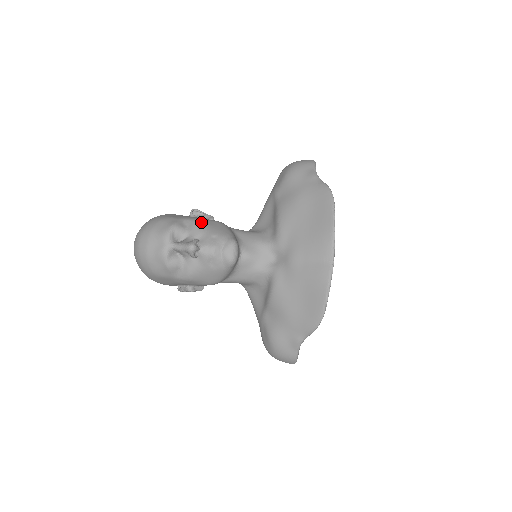
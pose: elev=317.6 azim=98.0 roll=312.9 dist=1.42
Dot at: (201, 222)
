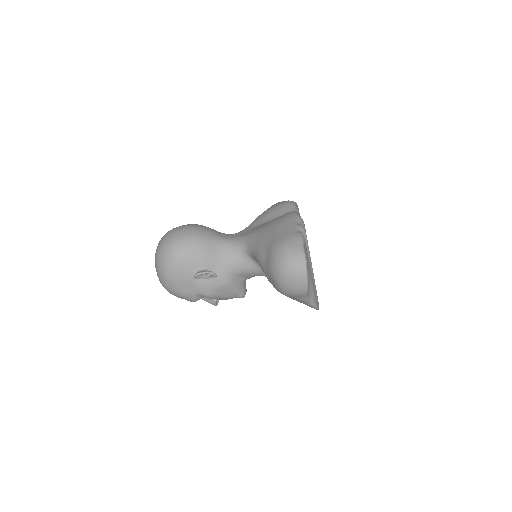
Dot at: (213, 297)
